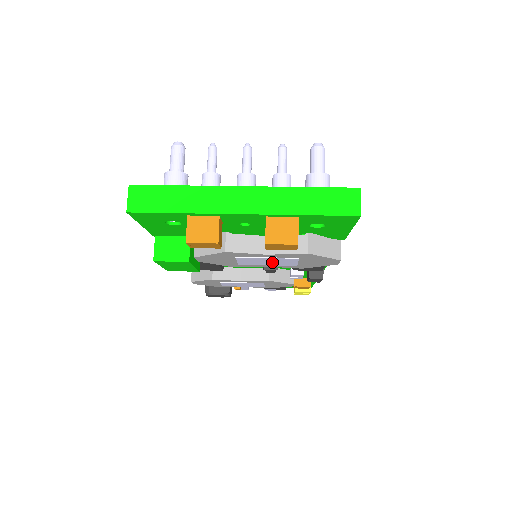
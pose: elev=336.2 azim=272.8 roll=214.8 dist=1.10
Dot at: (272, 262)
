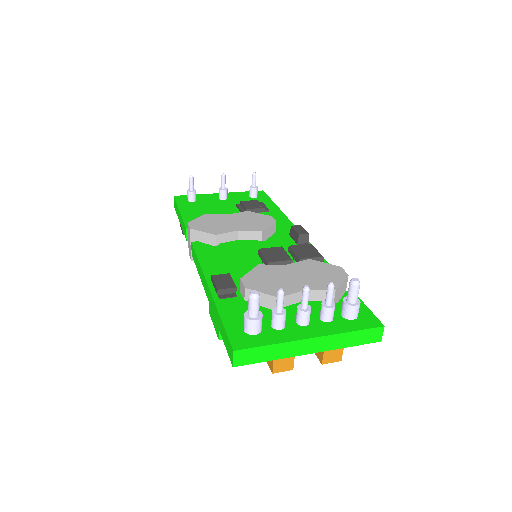
Dot at: occluded
